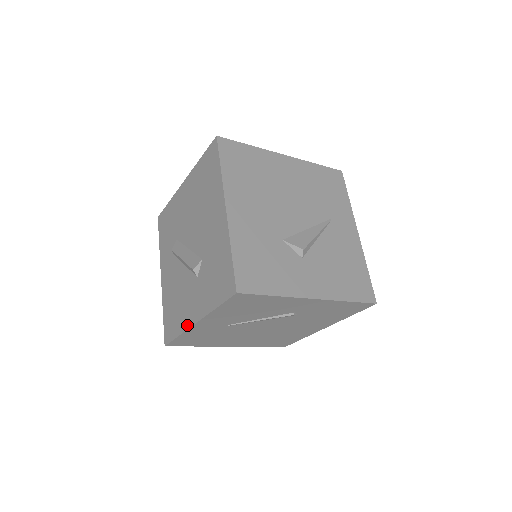
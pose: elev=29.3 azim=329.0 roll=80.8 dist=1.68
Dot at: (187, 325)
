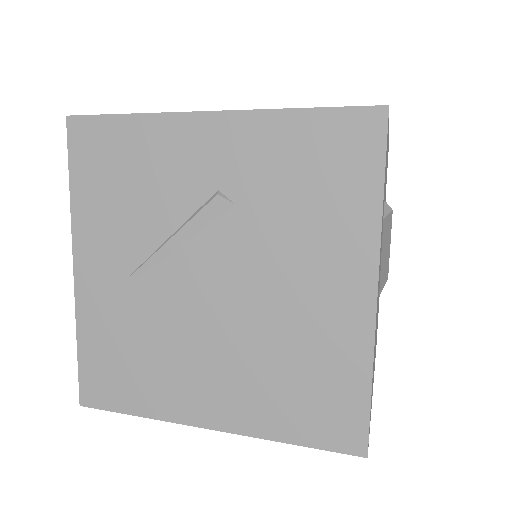
Dot at: (79, 299)
